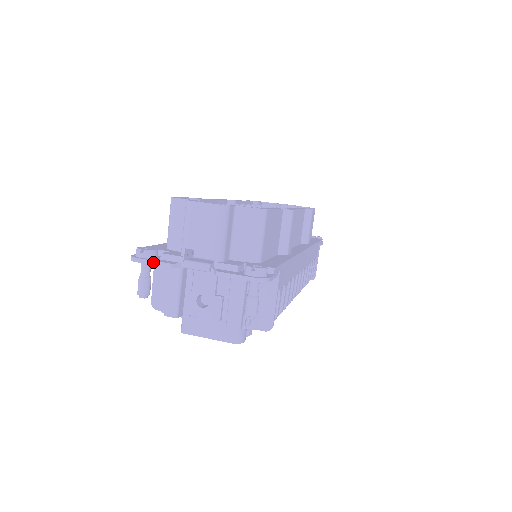
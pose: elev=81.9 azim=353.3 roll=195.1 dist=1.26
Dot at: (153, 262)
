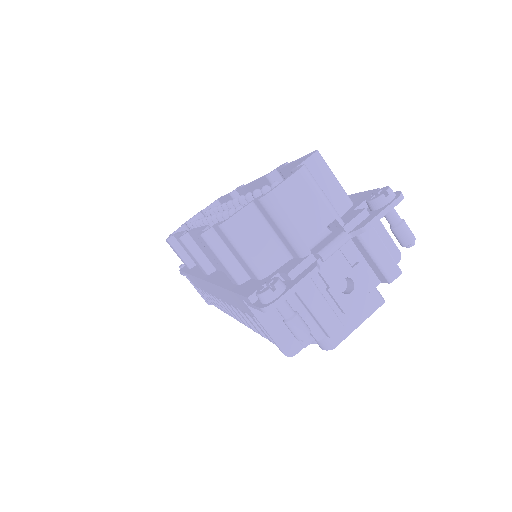
Dot at: (298, 285)
